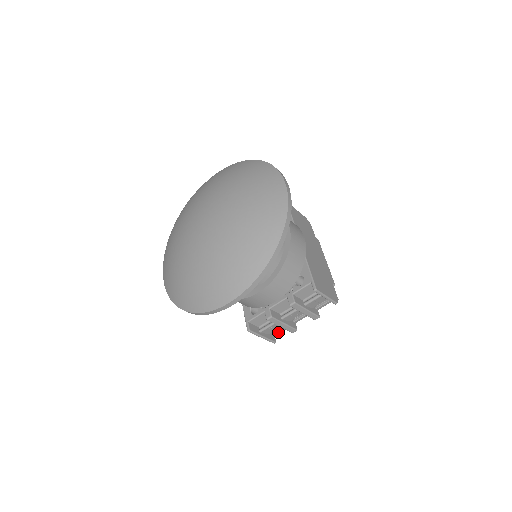
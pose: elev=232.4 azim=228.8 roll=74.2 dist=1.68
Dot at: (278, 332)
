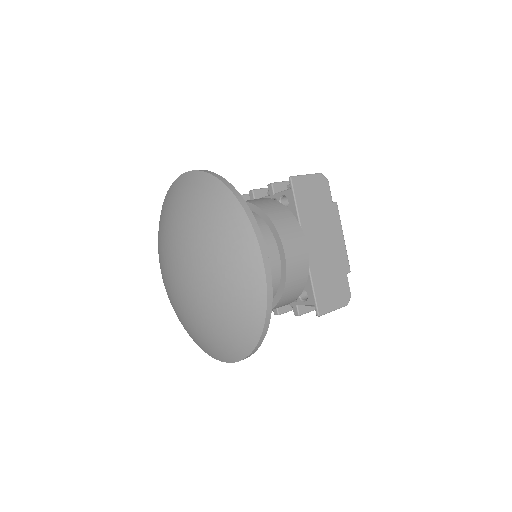
Dot at: occluded
